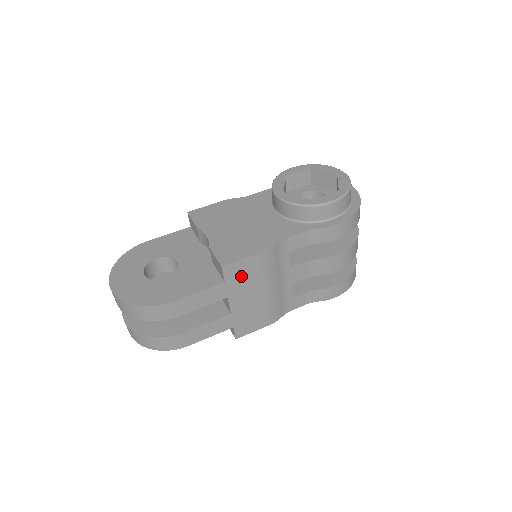
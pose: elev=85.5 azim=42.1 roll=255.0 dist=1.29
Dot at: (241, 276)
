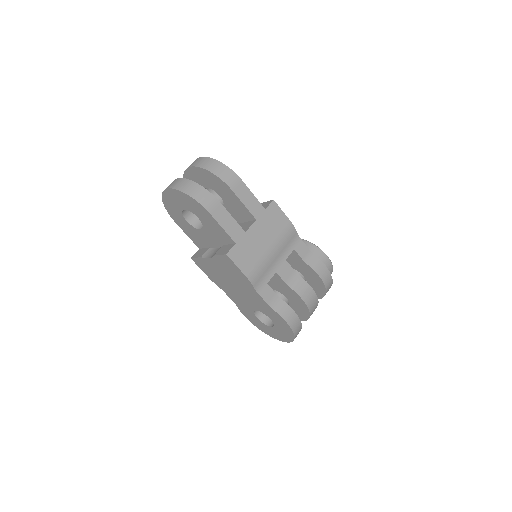
Dot at: (273, 219)
